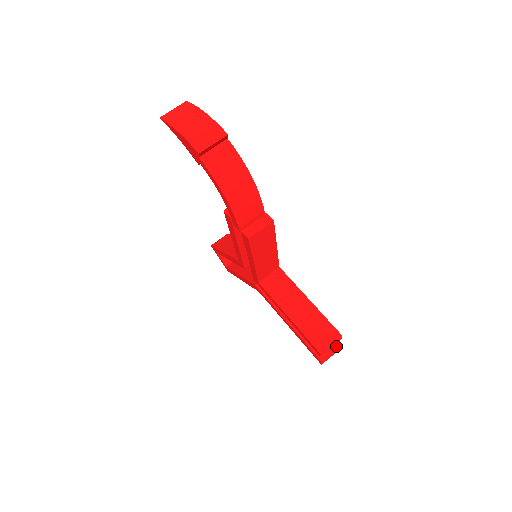
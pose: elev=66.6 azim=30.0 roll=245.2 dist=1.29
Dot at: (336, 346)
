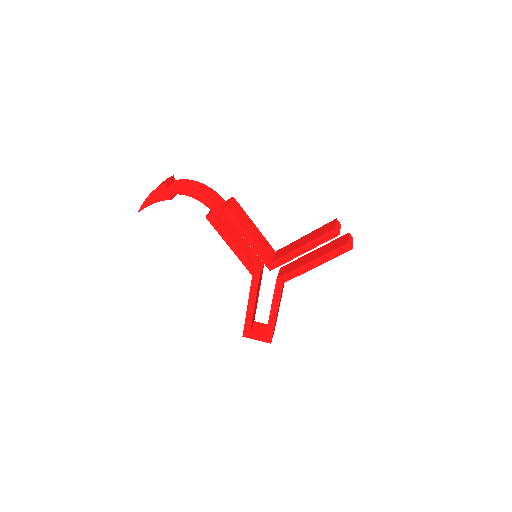
Dot at: (346, 236)
